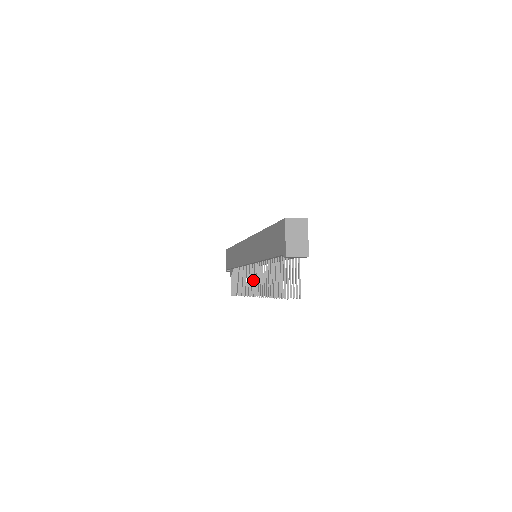
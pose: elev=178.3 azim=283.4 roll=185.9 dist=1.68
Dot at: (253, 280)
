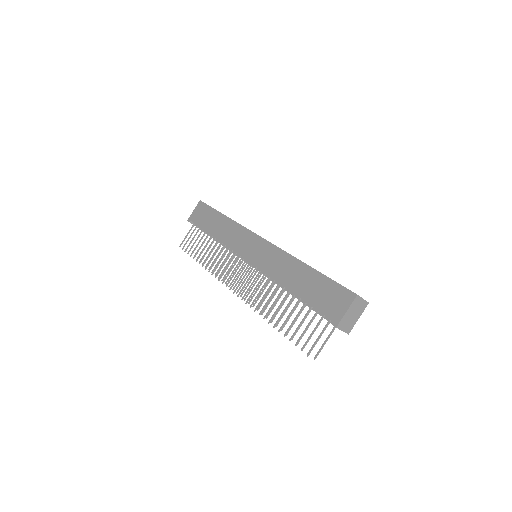
Dot at: (243, 278)
